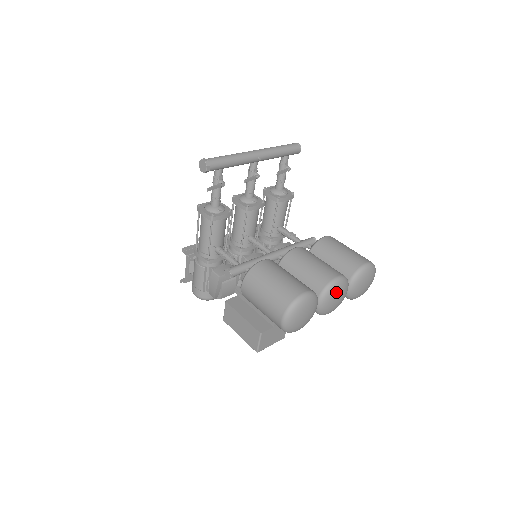
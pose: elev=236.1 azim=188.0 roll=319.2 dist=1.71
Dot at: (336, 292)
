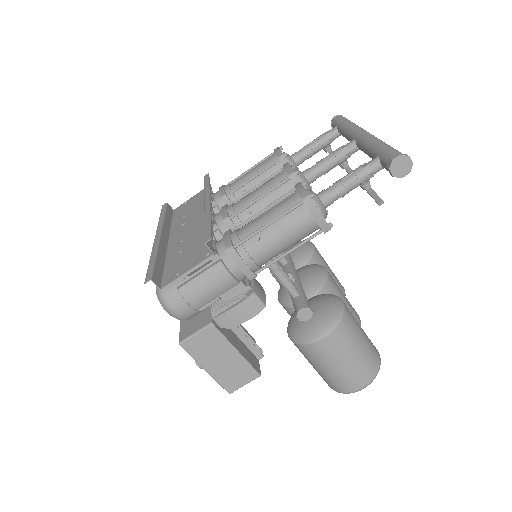
Dot at: occluded
